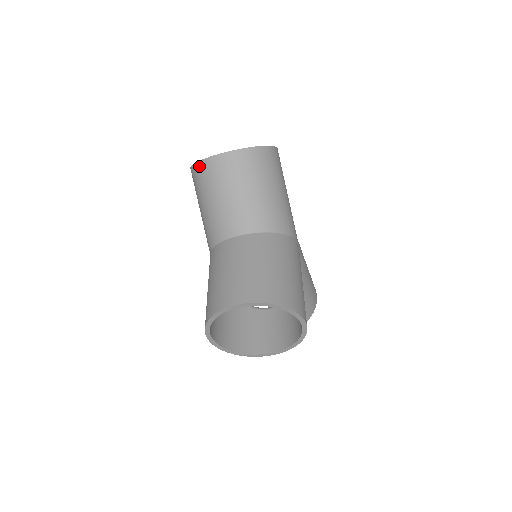
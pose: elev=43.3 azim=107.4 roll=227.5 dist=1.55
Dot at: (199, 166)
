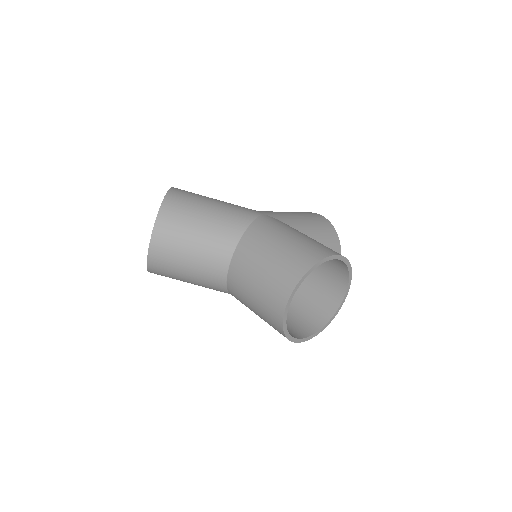
Dot at: (151, 267)
